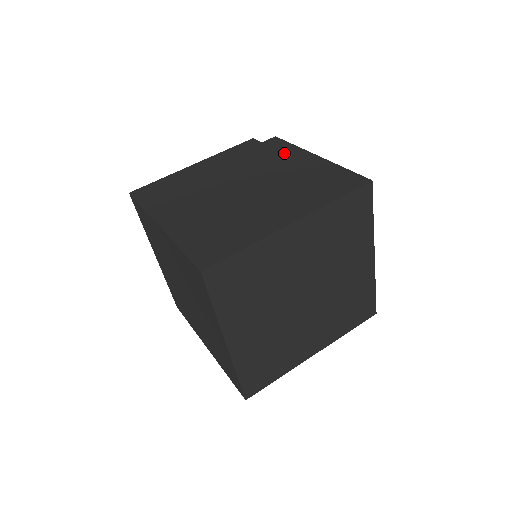
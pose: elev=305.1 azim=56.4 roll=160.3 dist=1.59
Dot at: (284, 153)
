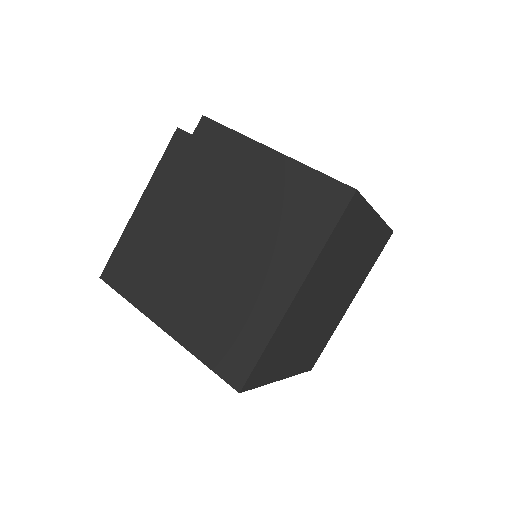
Dot at: (230, 154)
